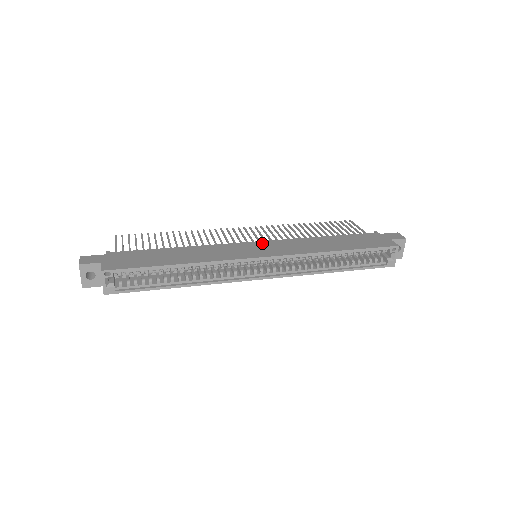
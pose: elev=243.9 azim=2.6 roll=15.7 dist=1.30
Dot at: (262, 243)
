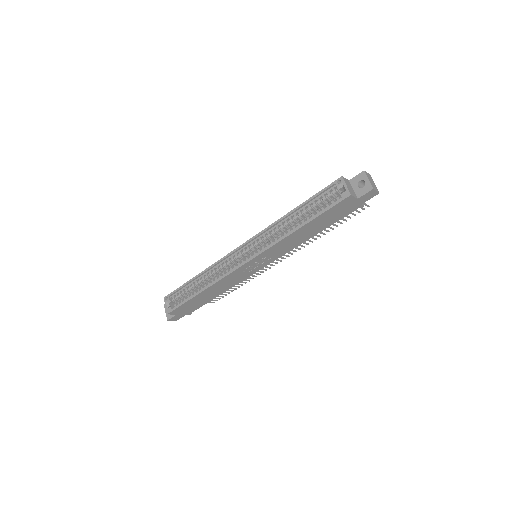
Dot at: occluded
